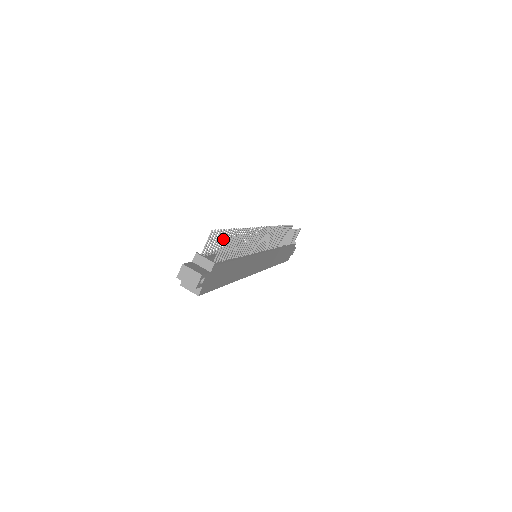
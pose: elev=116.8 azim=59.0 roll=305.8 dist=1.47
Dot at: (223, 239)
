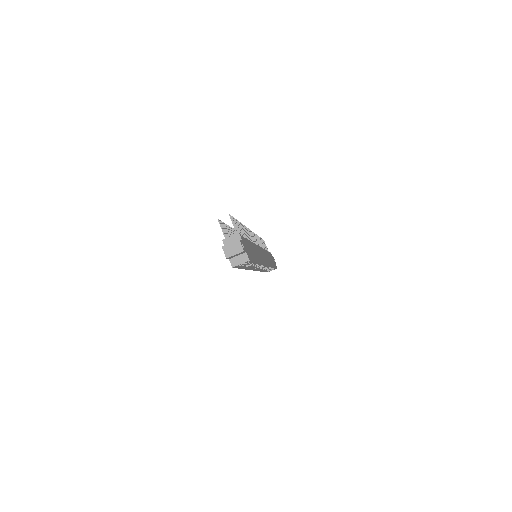
Dot at: occluded
